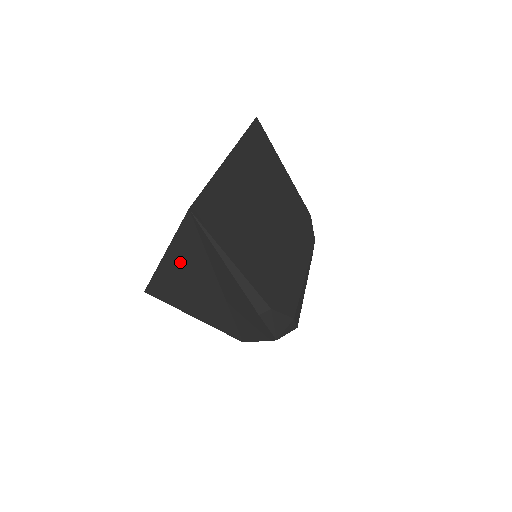
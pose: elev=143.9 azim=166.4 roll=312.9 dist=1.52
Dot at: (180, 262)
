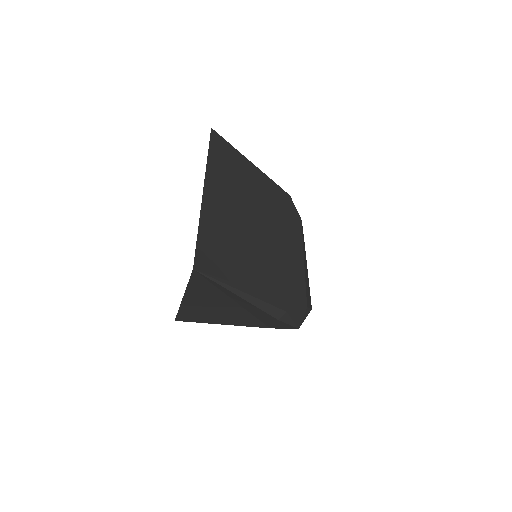
Dot at: (198, 298)
